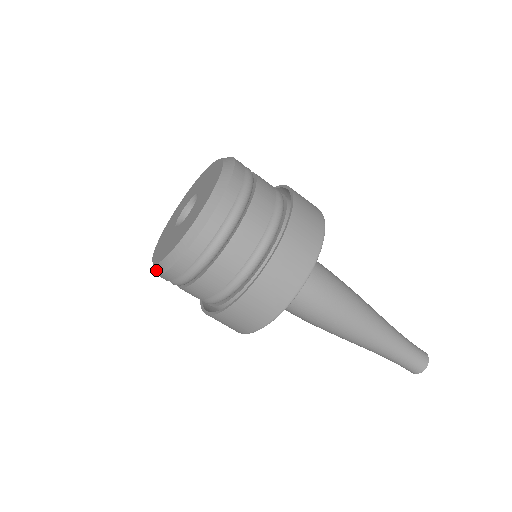
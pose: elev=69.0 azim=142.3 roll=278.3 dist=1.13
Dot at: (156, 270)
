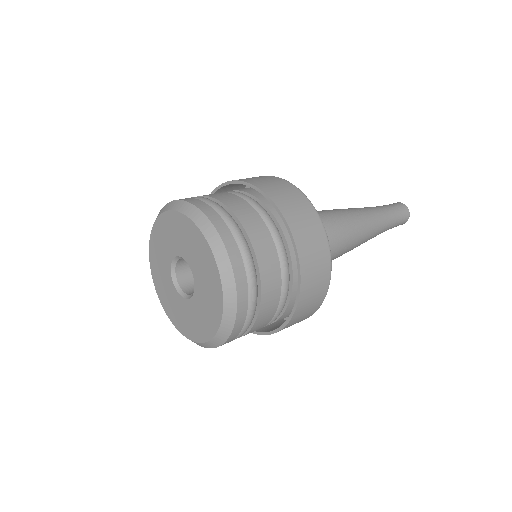
Dot at: (205, 346)
